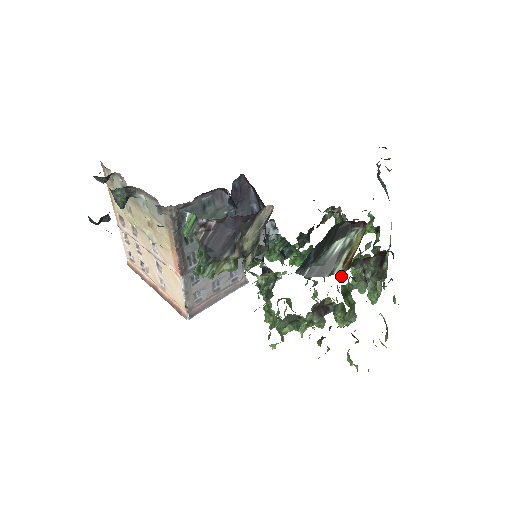
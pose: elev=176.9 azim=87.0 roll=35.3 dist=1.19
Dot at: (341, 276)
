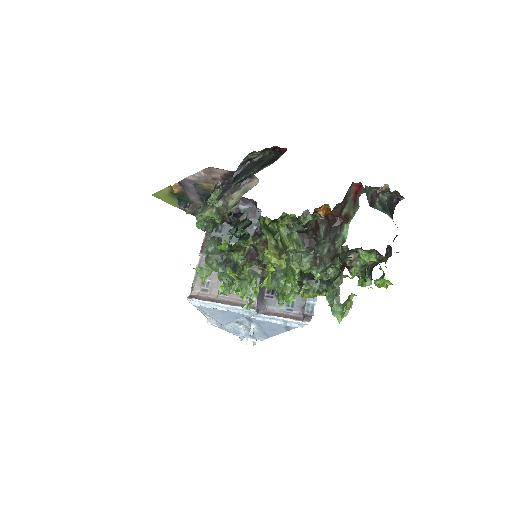
Dot at: (303, 264)
